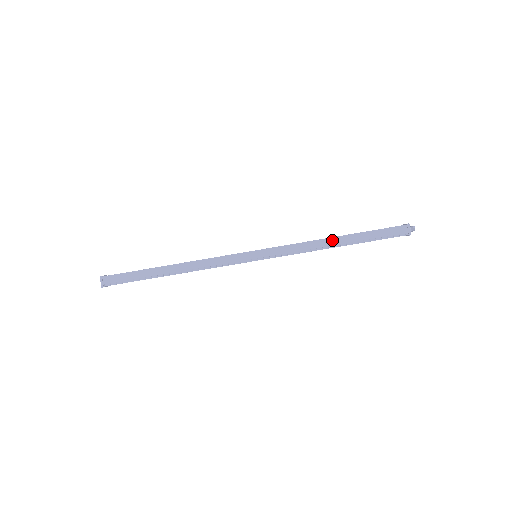
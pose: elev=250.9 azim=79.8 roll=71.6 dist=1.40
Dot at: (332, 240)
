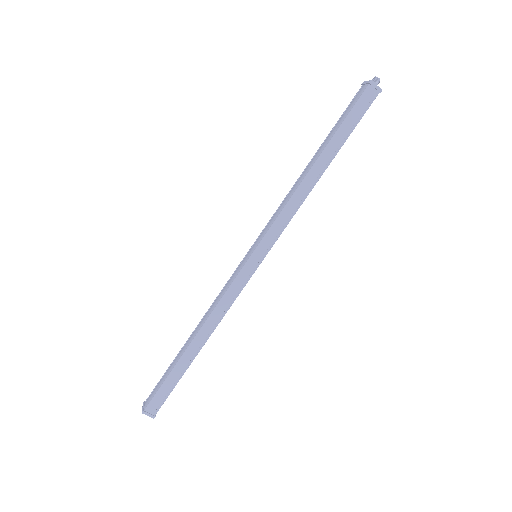
Dot at: (312, 172)
